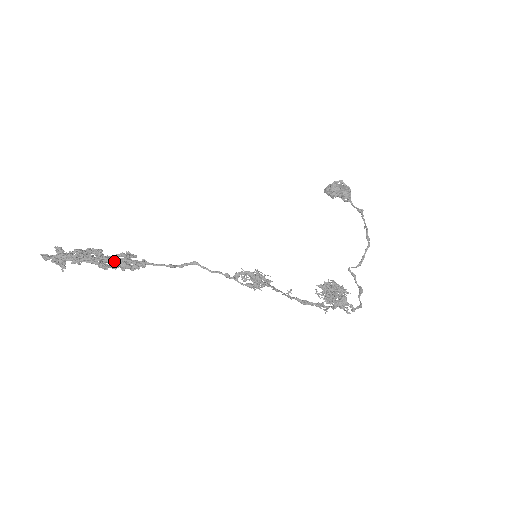
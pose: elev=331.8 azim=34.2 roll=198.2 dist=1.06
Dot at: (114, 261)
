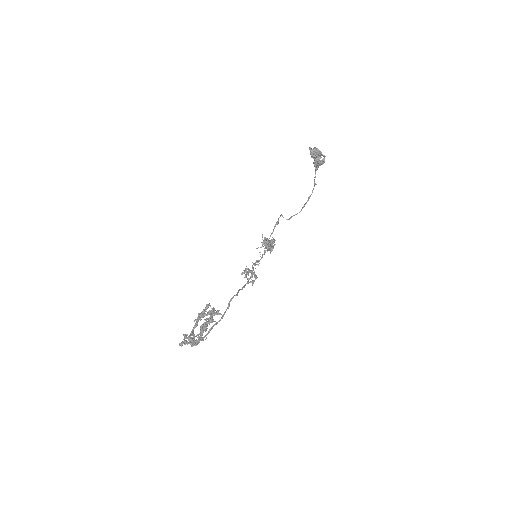
Dot at: (203, 314)
